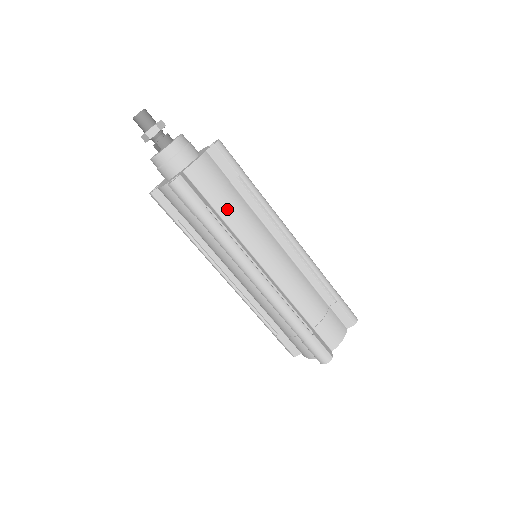
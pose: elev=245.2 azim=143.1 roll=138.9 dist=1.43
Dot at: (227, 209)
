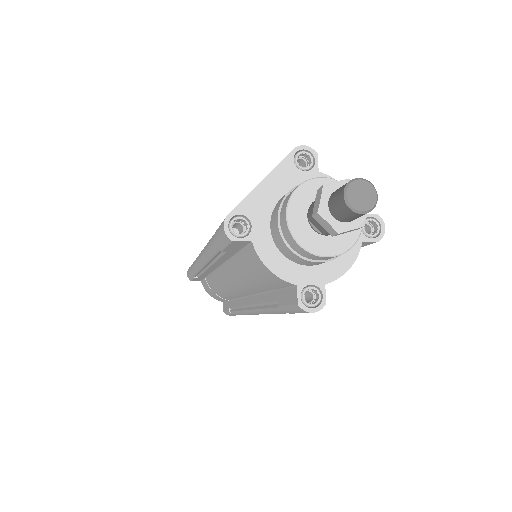
Dot at: occluded
